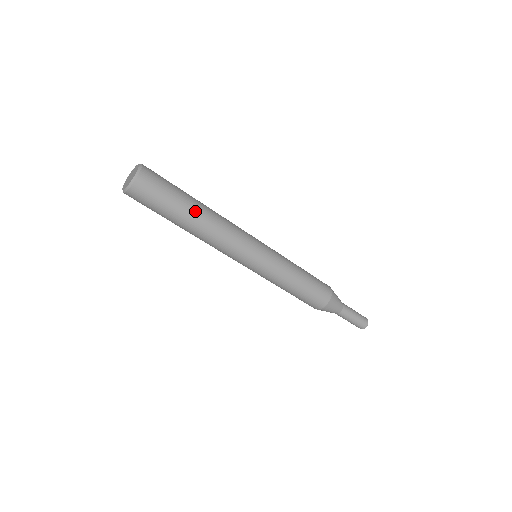
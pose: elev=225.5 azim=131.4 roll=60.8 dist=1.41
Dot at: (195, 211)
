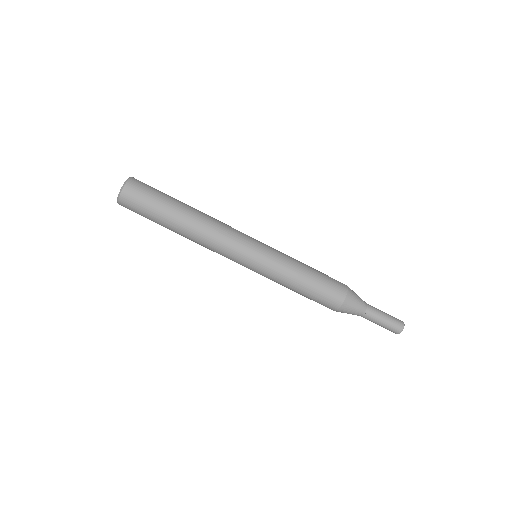
Dot at: (180, 216)
